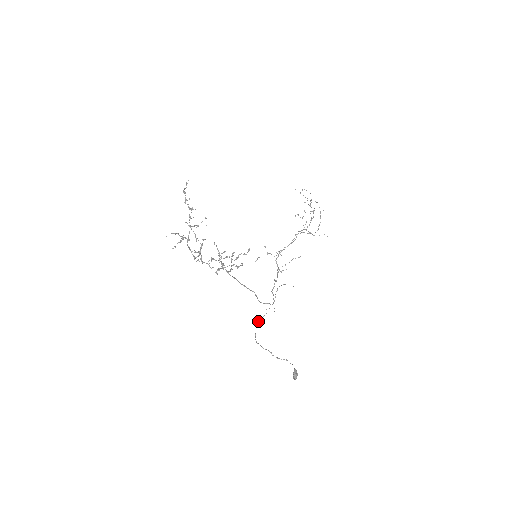
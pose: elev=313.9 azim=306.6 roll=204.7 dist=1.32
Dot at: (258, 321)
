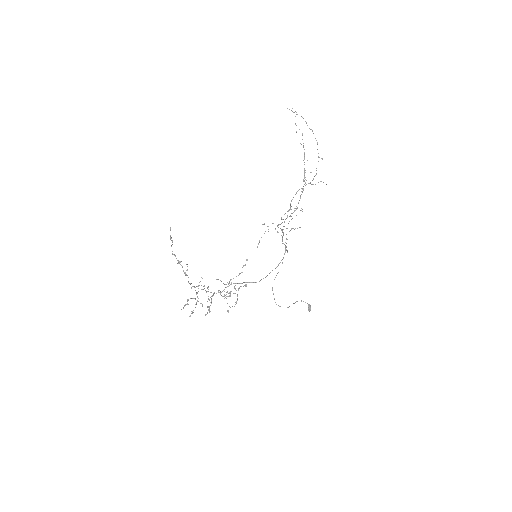
Dot at: occluded
